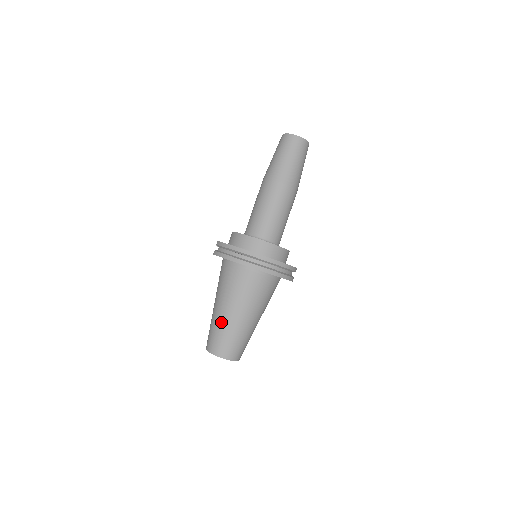
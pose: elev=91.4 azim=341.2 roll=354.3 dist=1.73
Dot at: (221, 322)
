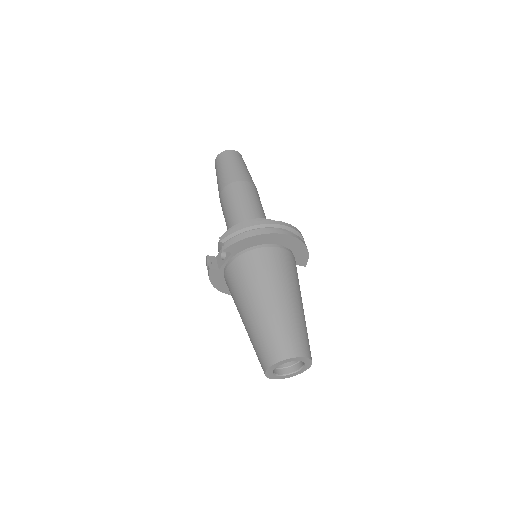
Dot at: (276, 314)
